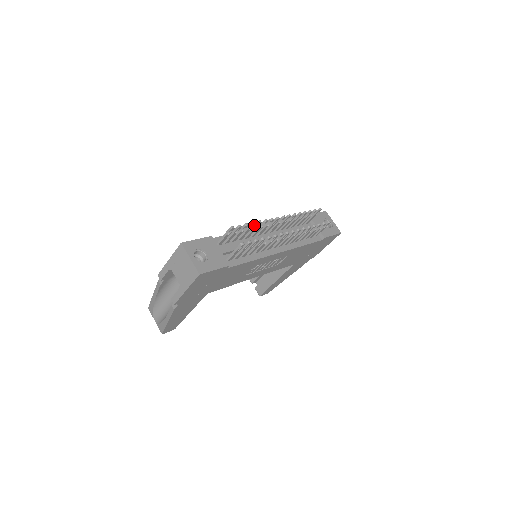
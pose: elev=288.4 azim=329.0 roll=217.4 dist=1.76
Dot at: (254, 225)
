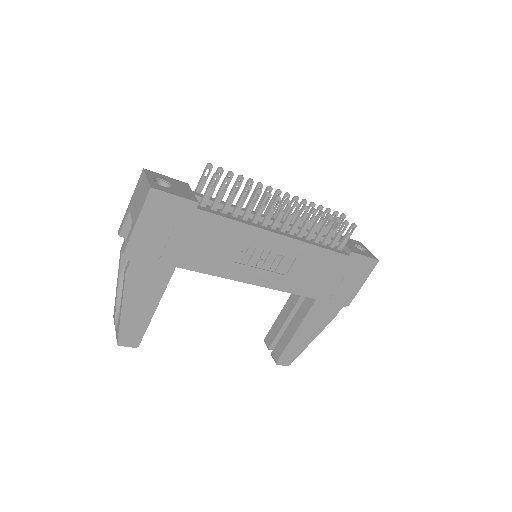
Dot at: (245, 185)
